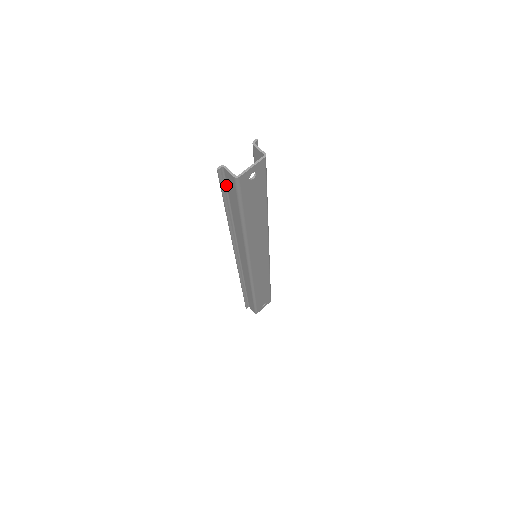
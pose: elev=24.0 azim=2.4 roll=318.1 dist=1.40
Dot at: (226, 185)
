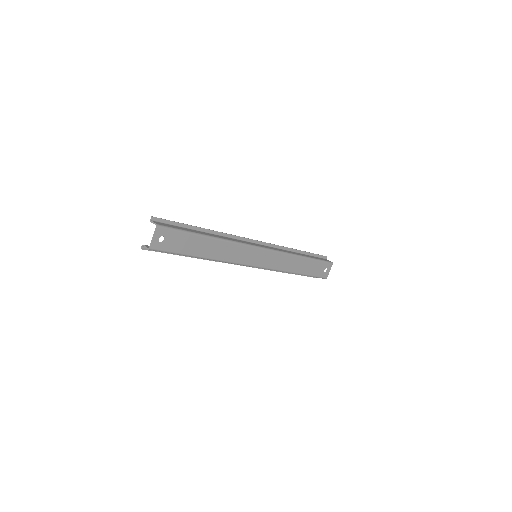
Dot at: occluded
